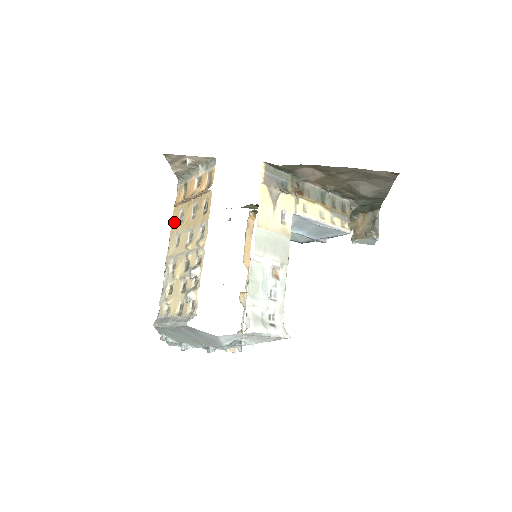
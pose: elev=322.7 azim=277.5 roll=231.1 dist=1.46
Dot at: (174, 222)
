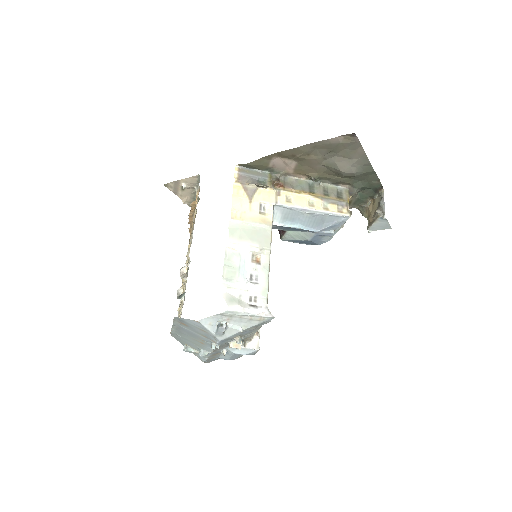
Dot at: occluded
